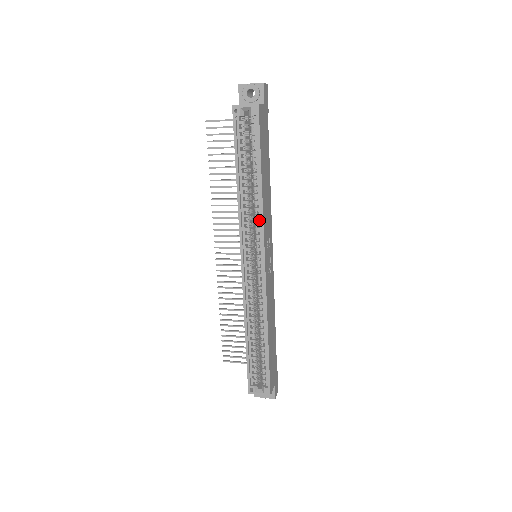
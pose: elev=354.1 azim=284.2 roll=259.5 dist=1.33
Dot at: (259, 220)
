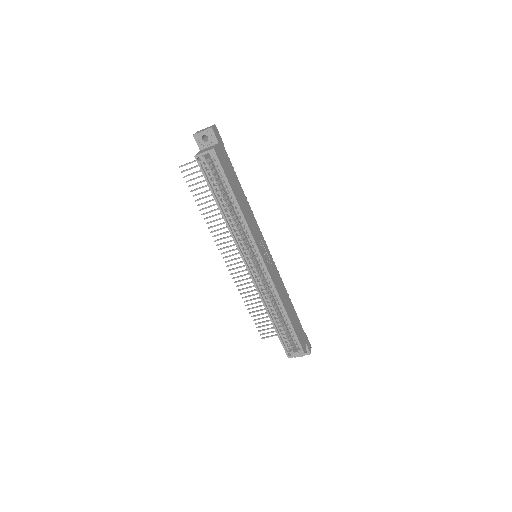
Dot at: (247, 232)
